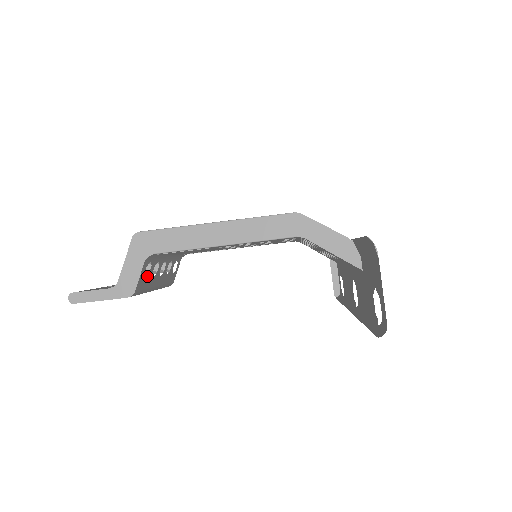
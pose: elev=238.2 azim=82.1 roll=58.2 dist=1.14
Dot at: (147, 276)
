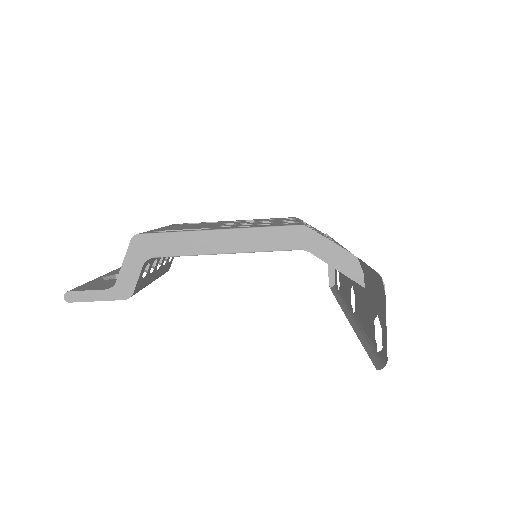
Dot at: (145, 276)
